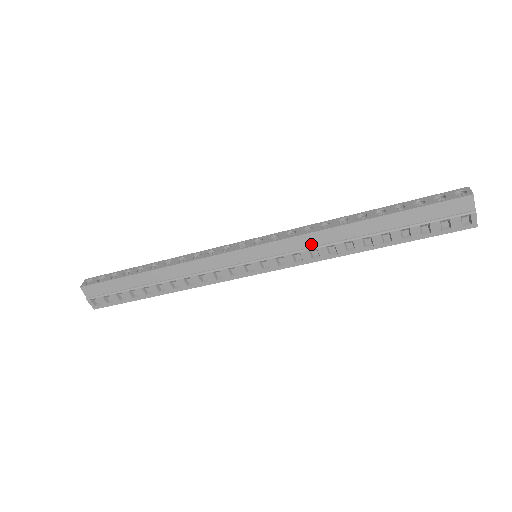
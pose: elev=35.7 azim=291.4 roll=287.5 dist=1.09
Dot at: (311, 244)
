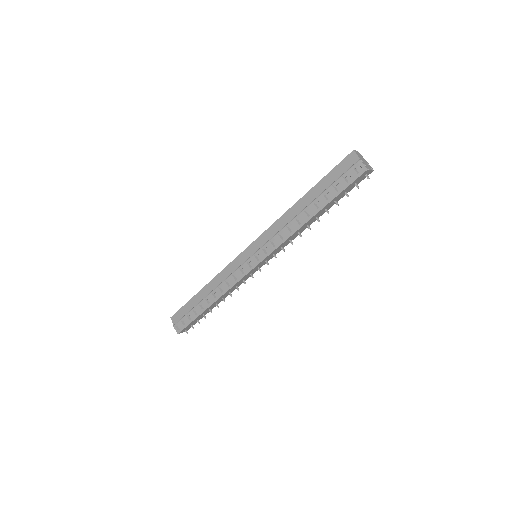
Dot at: (278, 229)
